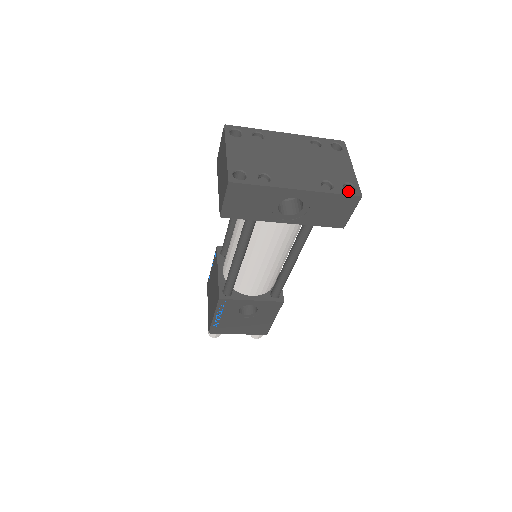
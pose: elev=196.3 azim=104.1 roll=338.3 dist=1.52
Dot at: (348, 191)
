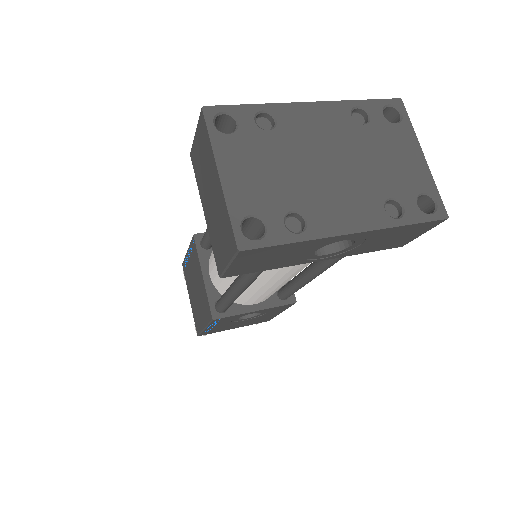
Dot at: (419, 202)
